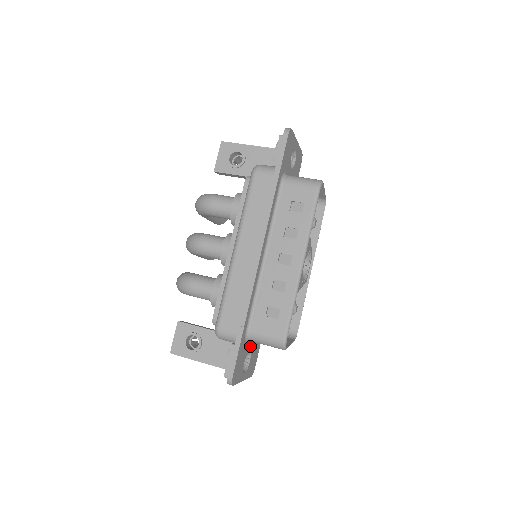
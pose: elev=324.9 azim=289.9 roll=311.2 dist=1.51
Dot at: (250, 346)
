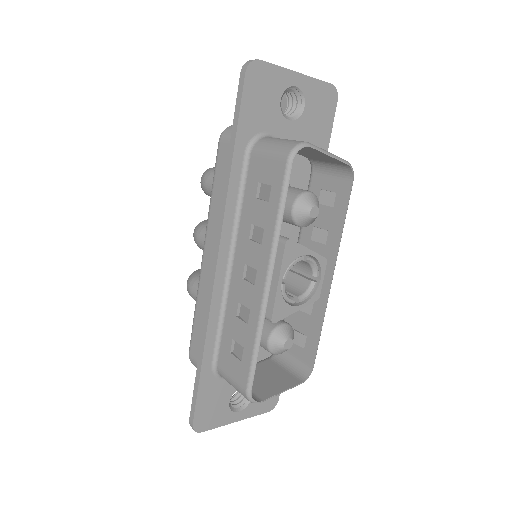
Dot at: occluded
